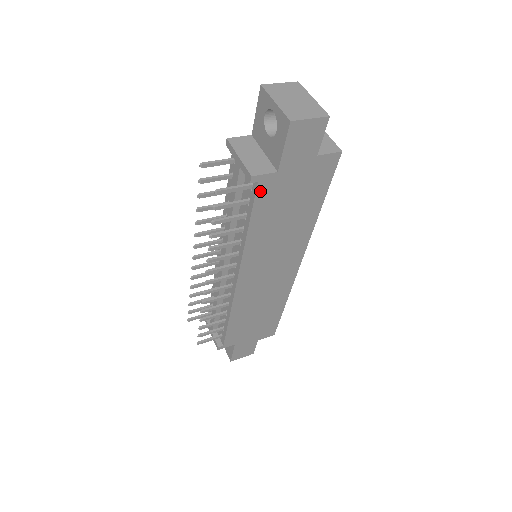
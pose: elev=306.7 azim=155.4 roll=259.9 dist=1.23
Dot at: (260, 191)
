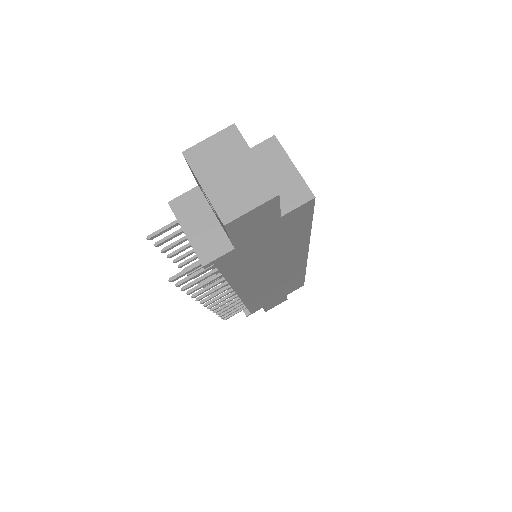
Dot at: (222, 264)
